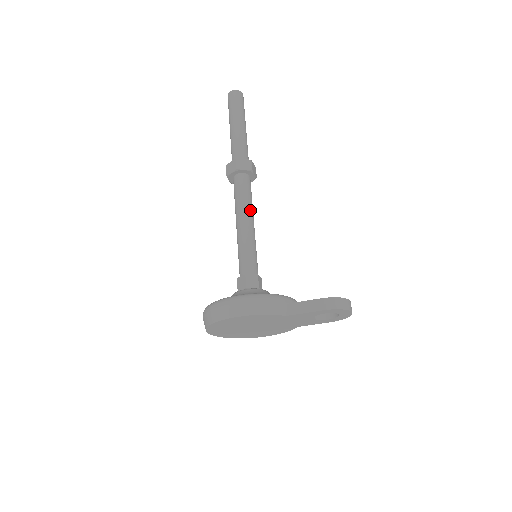
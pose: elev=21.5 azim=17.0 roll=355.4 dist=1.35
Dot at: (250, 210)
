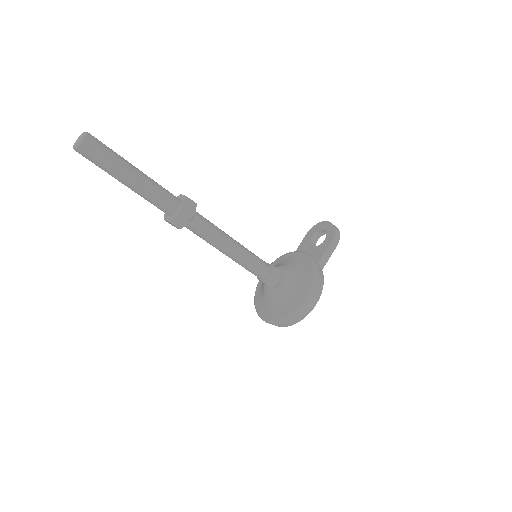
Dot at: (225, 234)
